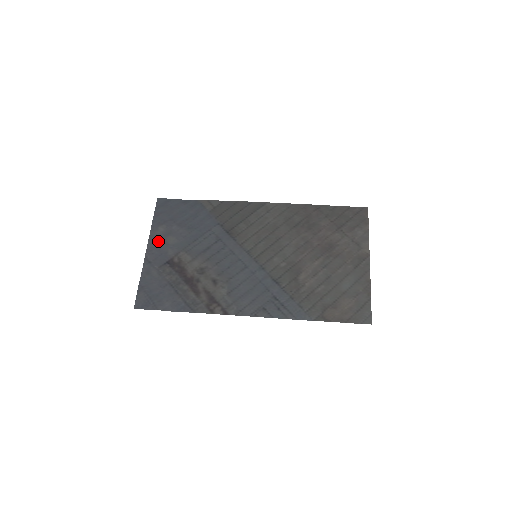
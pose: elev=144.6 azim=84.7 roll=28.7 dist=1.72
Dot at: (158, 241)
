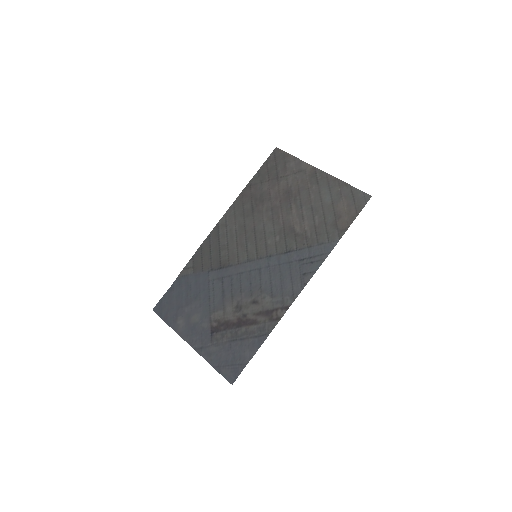
Dot at: (188, 330)
